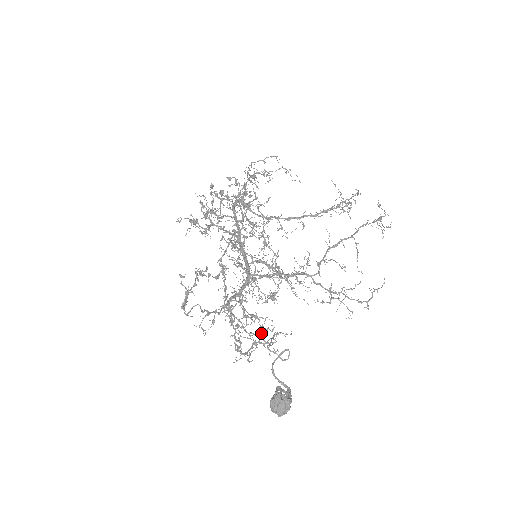
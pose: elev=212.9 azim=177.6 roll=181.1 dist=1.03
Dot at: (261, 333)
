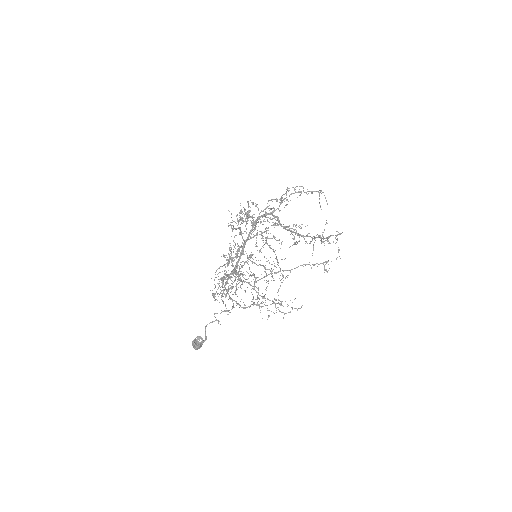
Dot at: occluded
